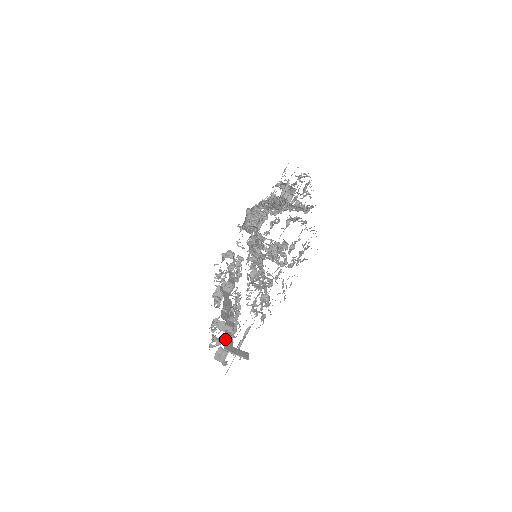
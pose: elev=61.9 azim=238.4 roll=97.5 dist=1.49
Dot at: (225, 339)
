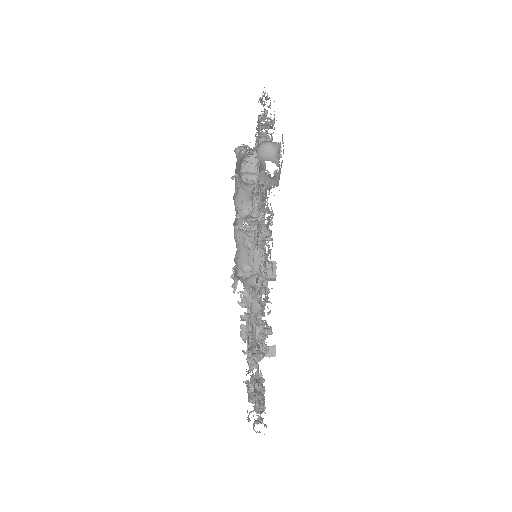
Dot at: occluded
